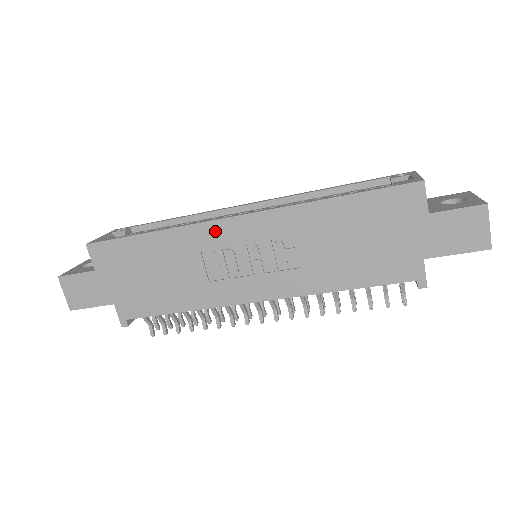
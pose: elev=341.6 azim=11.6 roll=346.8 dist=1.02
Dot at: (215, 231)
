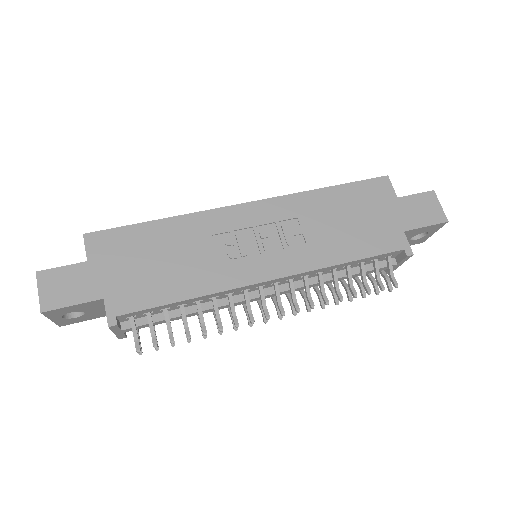
Dot at: (226, 216)
